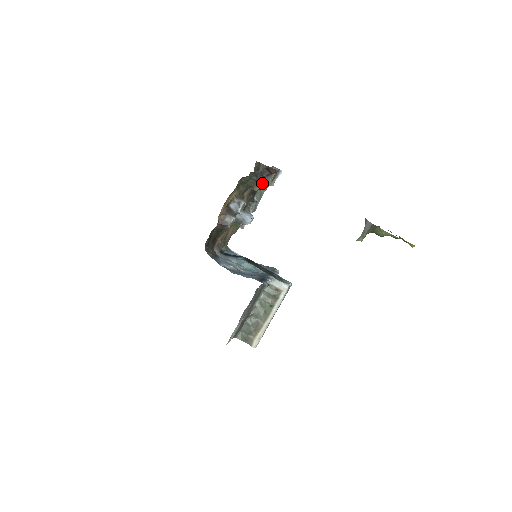
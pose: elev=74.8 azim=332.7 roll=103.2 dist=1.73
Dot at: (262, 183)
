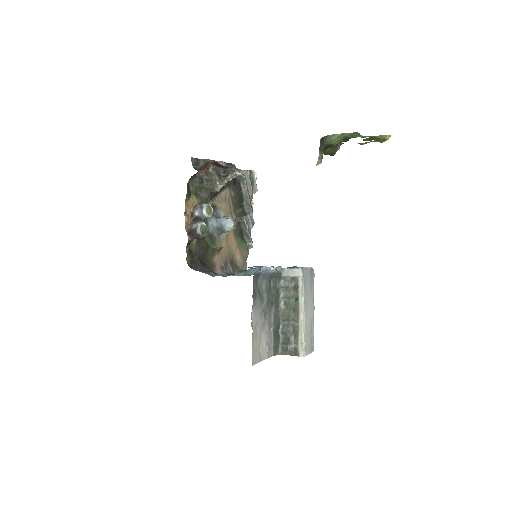
Dot at: (241, 192)
